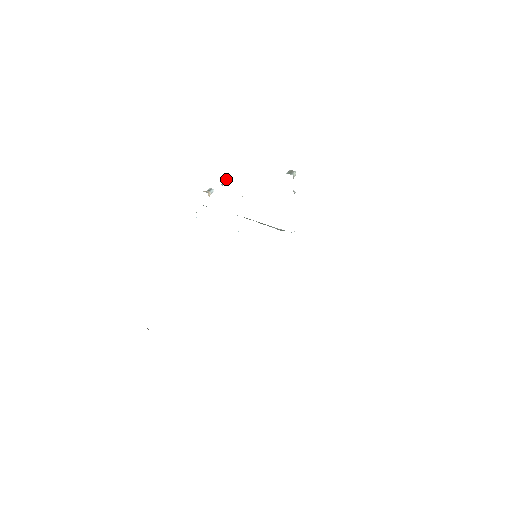
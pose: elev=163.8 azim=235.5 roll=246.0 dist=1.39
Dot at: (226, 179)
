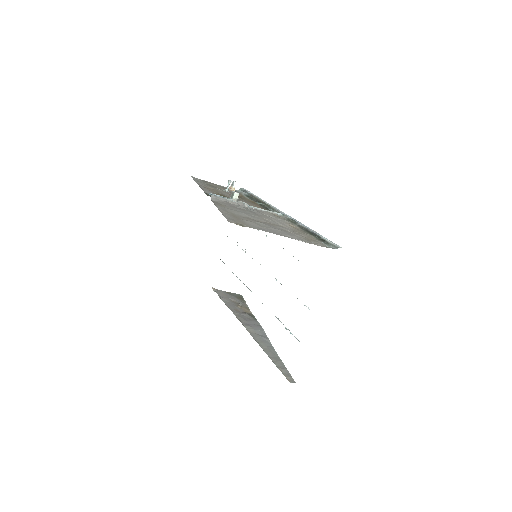
Dot at: (228, 182)
